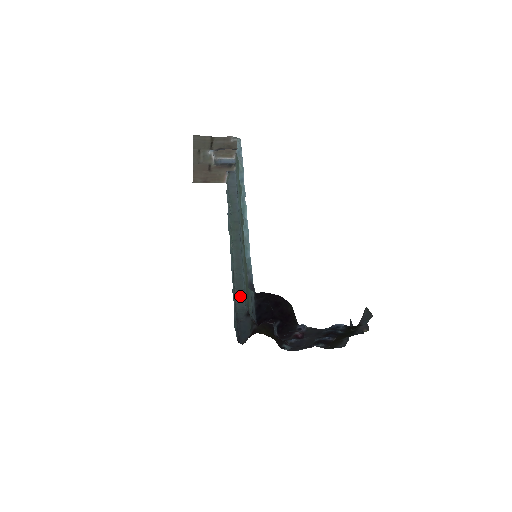
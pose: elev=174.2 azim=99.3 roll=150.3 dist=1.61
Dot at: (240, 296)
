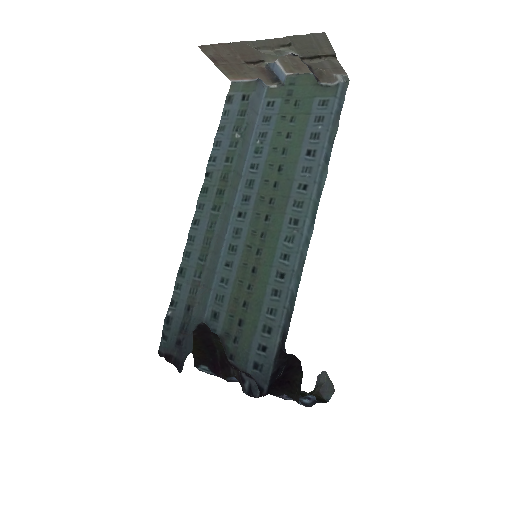
Dot at: (204, 298)
